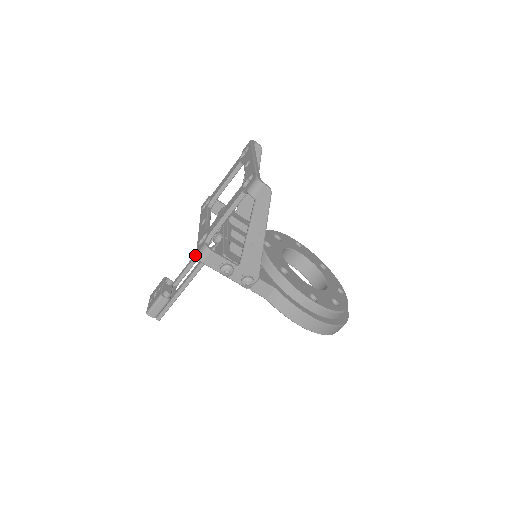
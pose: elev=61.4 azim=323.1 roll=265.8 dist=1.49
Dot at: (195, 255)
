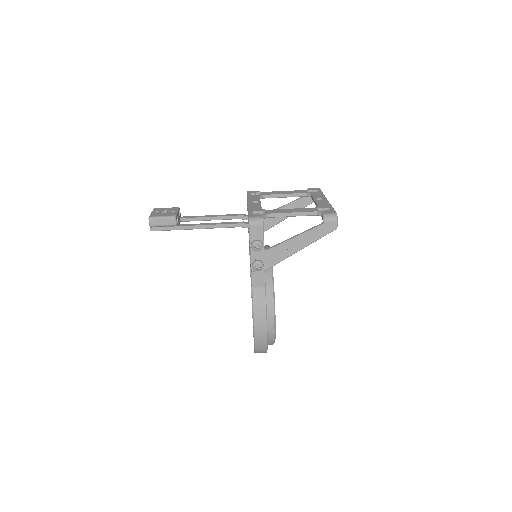
Dot at: (218, 215)
